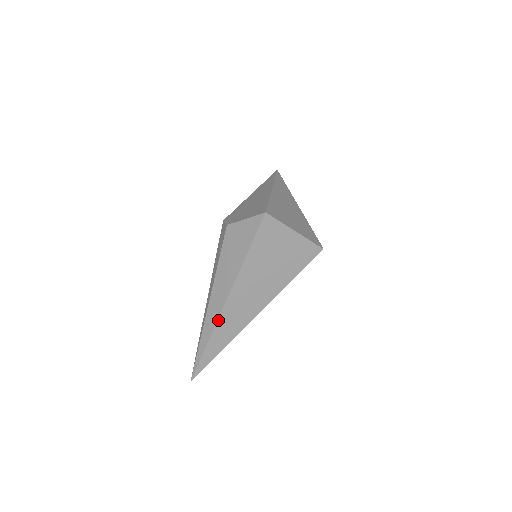
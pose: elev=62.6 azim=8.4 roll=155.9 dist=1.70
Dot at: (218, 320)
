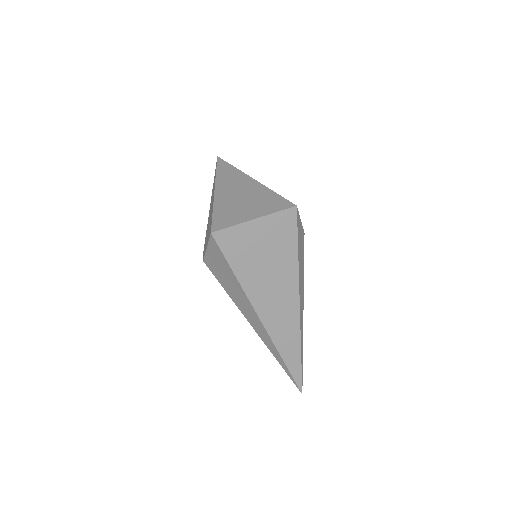
Dot at: (271, 338)
